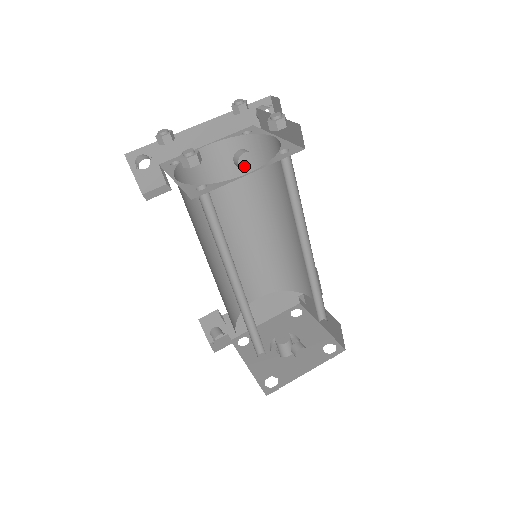
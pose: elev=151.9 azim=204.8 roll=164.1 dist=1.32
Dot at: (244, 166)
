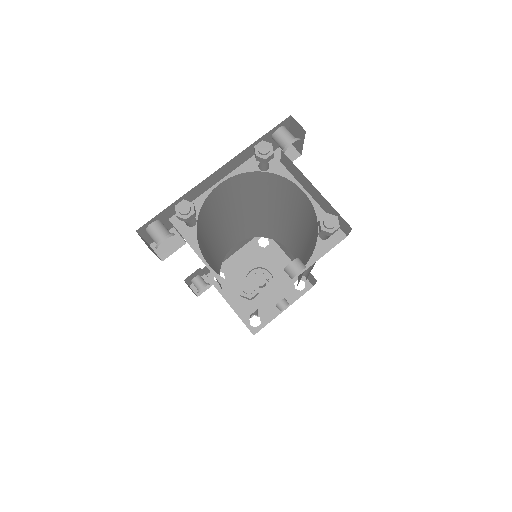
Dot at: (252, 186)
